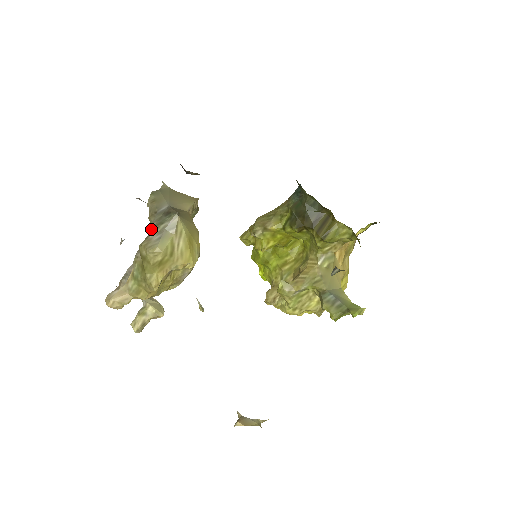
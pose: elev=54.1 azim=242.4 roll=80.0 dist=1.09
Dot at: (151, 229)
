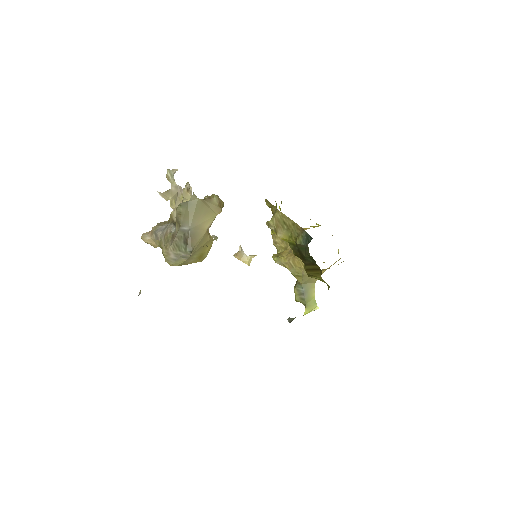
Dot at: (172, 243)
